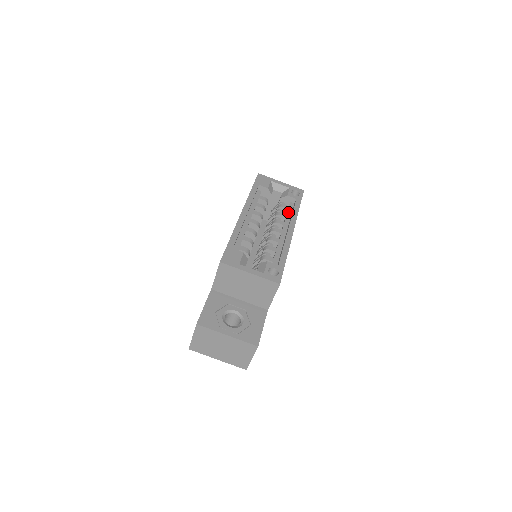
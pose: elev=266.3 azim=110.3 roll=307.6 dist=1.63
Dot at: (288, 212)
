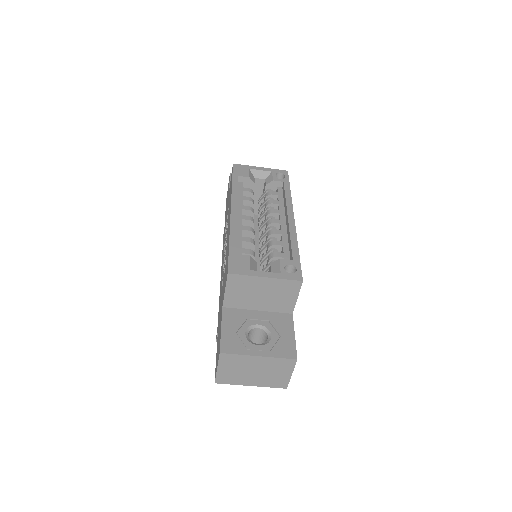
Dot at: (279, 198)
